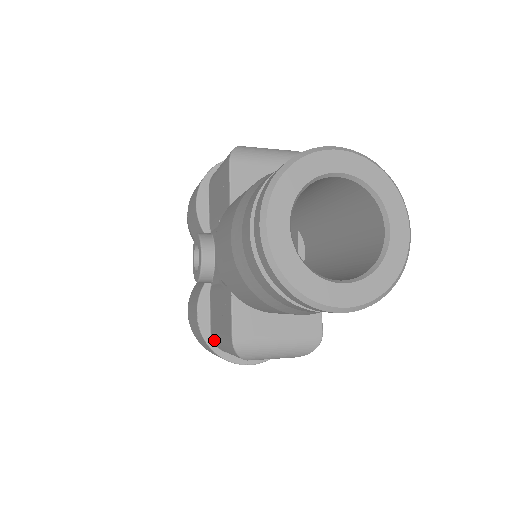
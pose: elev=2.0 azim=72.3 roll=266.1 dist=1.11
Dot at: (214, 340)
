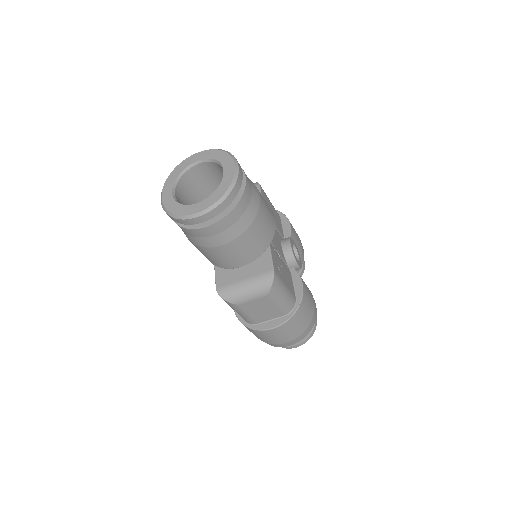
Dot at: occluded
